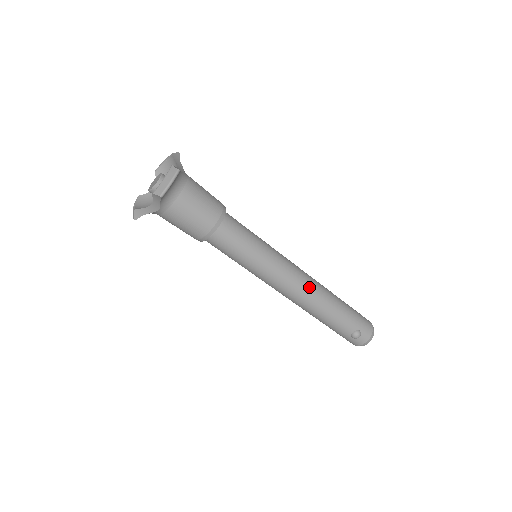
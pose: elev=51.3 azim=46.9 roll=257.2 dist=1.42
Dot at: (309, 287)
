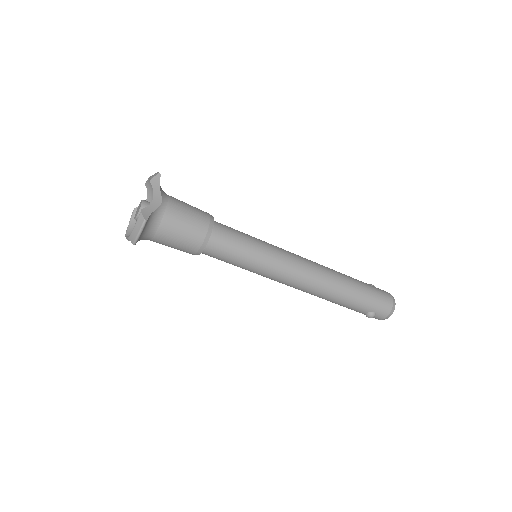
Dot at: (312, 283)
